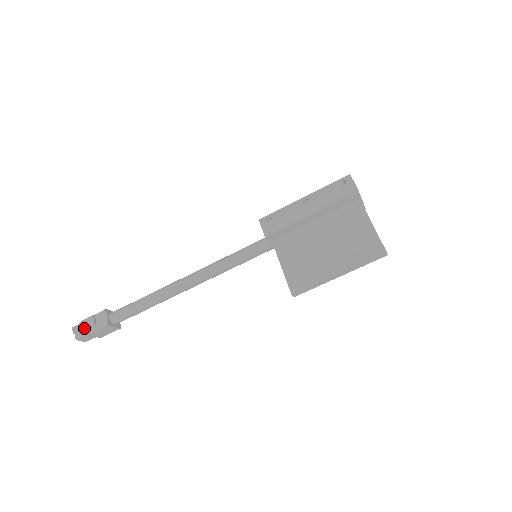
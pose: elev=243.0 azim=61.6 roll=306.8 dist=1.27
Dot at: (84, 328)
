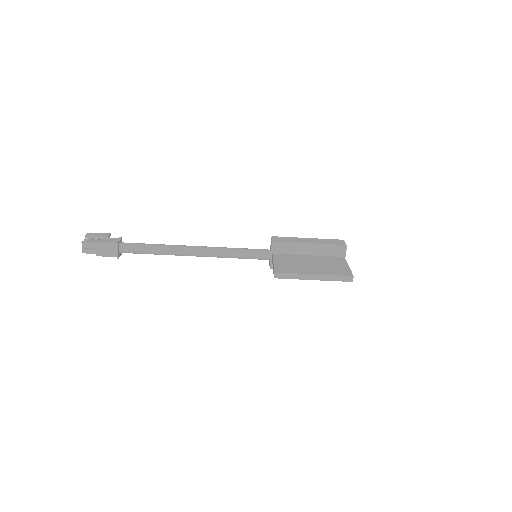
Dot at: (98, 235)
